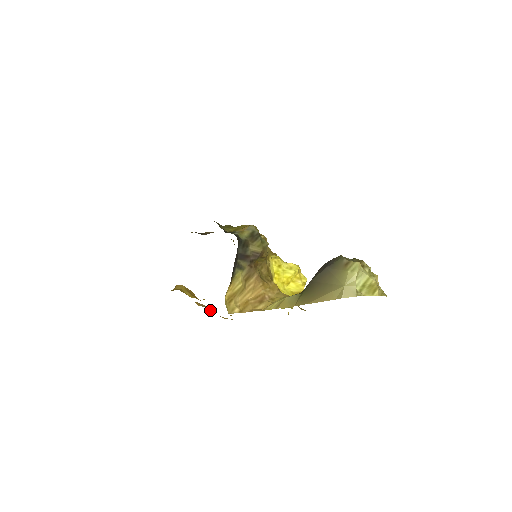
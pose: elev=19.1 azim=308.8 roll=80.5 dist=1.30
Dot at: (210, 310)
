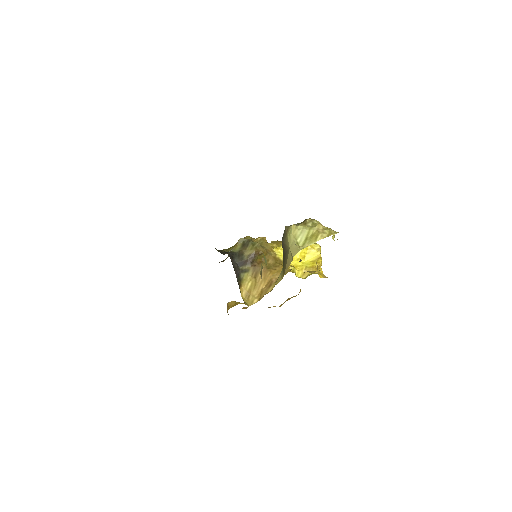
Dot at: occluded
